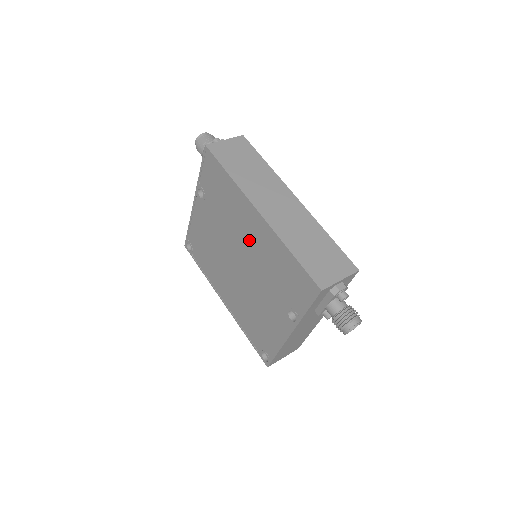
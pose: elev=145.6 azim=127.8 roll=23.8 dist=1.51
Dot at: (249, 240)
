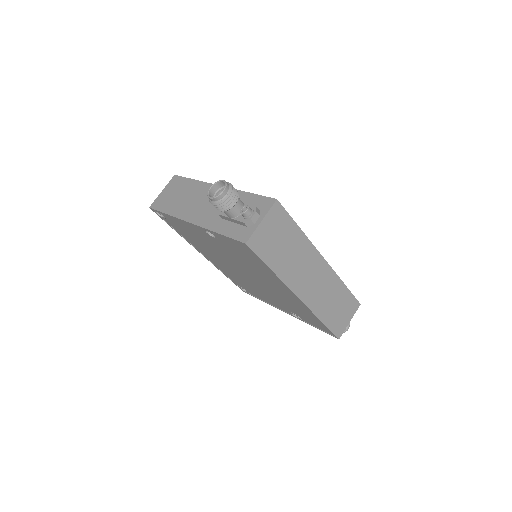
Dot at: (271, 286)
